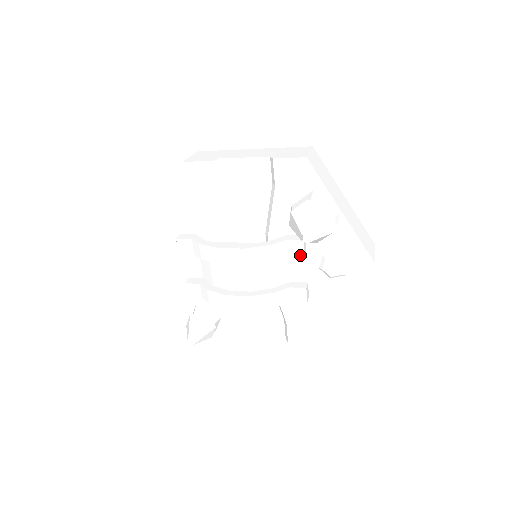
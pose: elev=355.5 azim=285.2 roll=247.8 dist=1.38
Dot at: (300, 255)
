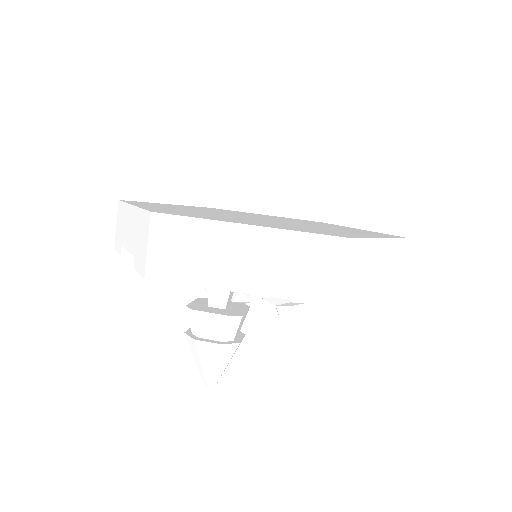
Dot at: (266, 296)
